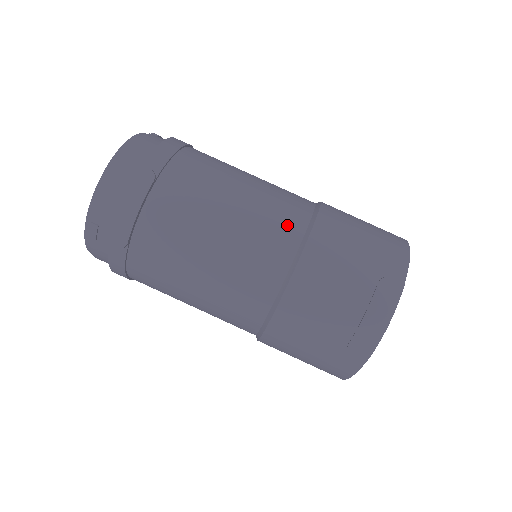
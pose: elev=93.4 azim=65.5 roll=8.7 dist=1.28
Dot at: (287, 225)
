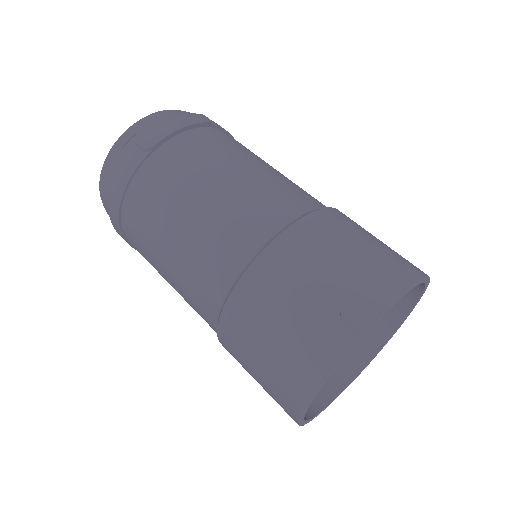
Dot at: (311, 197)
